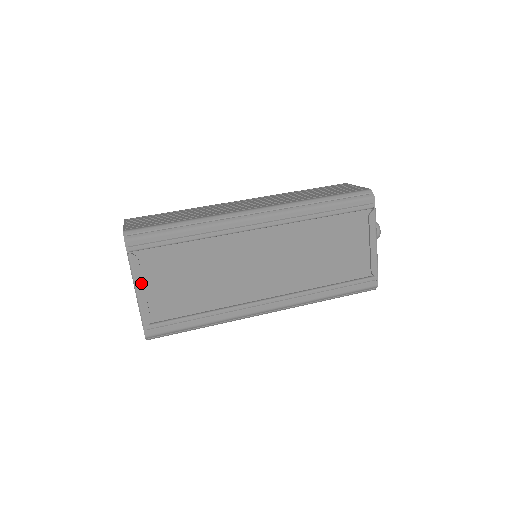
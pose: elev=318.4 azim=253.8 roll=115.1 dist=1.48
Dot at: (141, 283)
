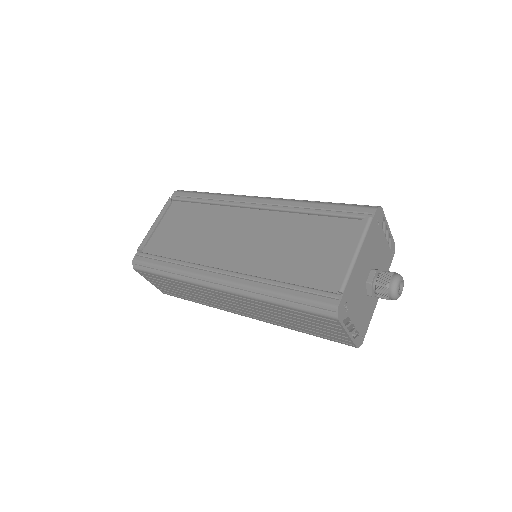
Dot at: (160, 218)
